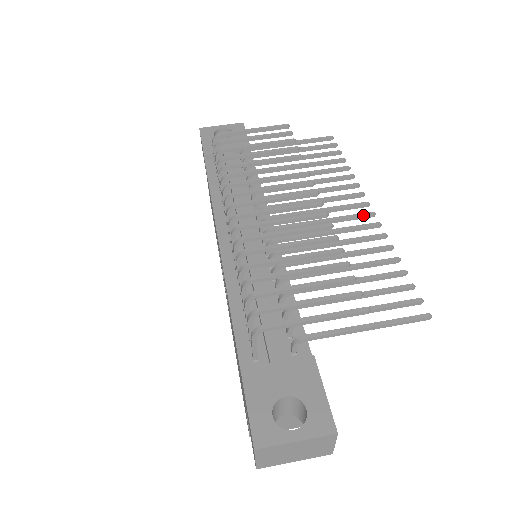
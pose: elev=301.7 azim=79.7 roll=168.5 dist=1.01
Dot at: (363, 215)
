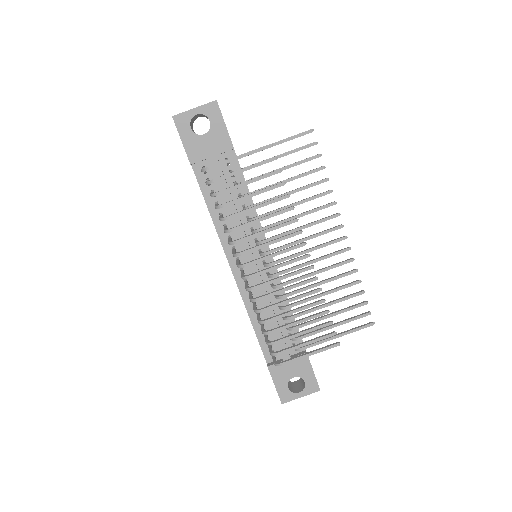
Dot at: occluded
